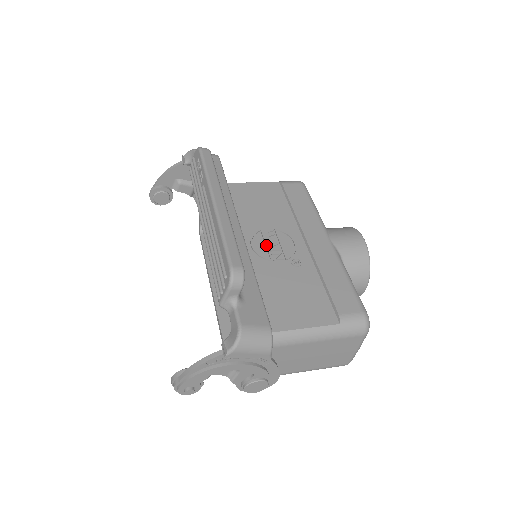
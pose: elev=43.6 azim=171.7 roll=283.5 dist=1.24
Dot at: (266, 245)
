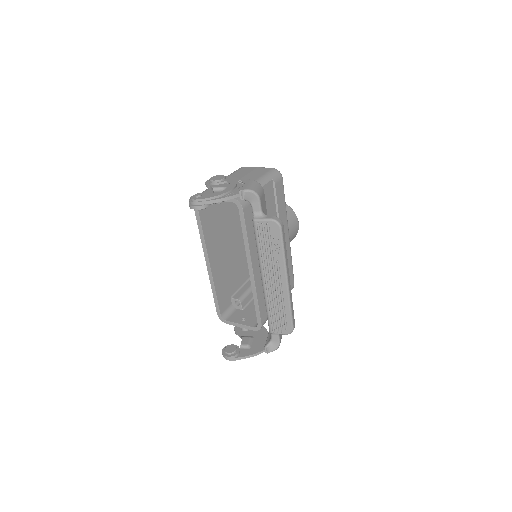
Dot at: occluded
